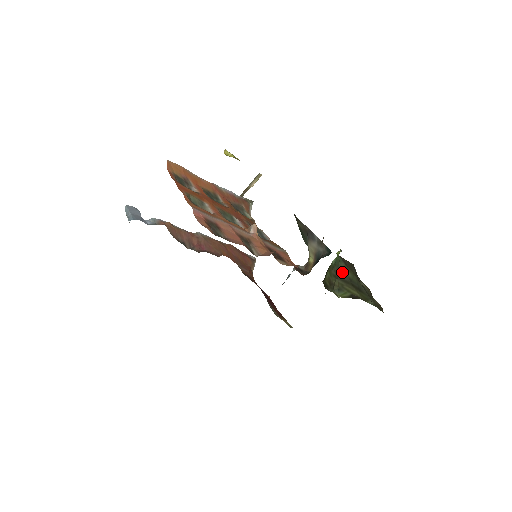
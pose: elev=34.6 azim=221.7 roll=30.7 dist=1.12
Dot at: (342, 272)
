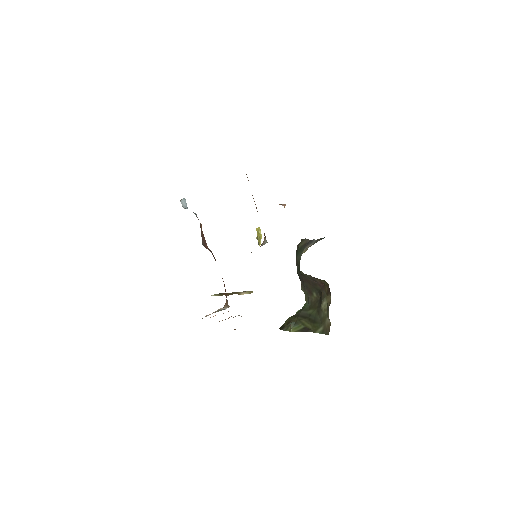
Dot at: (304, 312)
